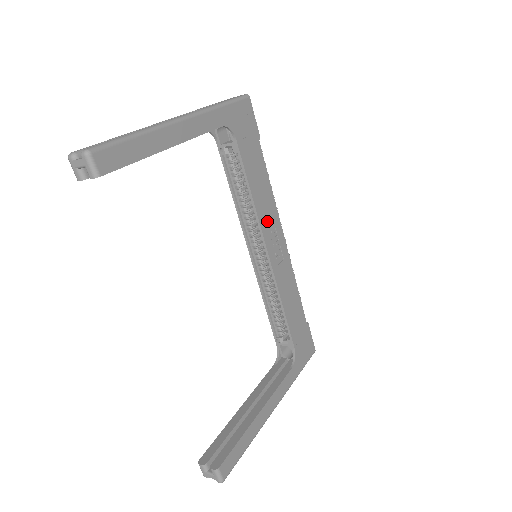
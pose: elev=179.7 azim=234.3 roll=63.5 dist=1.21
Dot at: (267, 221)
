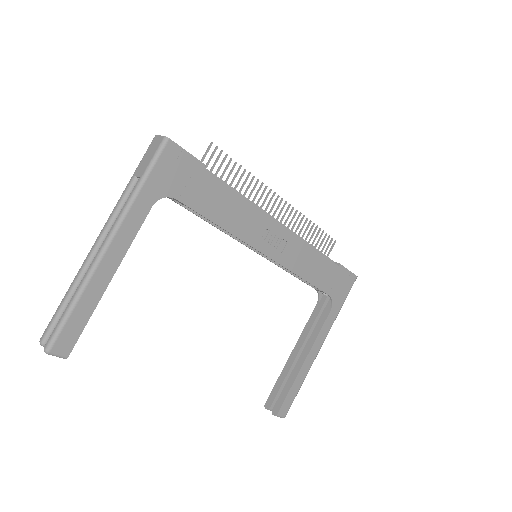
Dot at: (251, 231)
